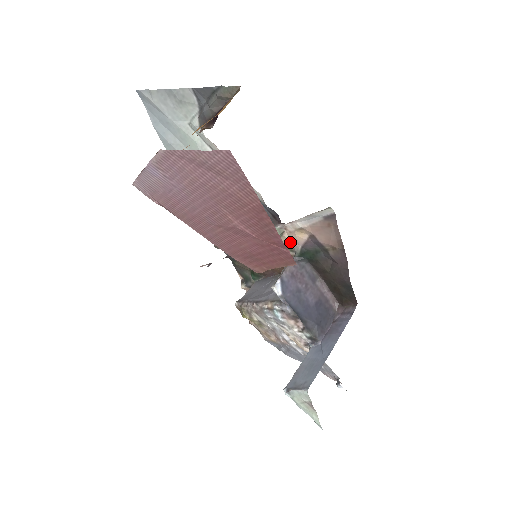
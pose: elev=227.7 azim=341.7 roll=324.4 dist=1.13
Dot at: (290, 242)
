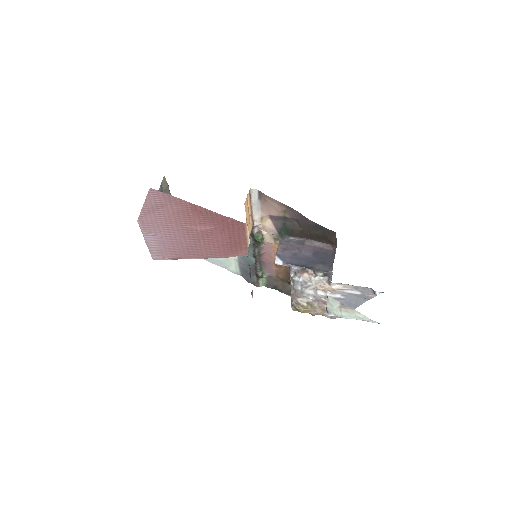
Dot at: (271, 235)
